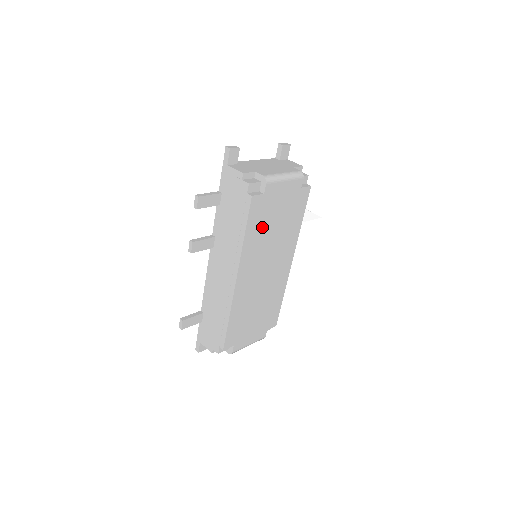
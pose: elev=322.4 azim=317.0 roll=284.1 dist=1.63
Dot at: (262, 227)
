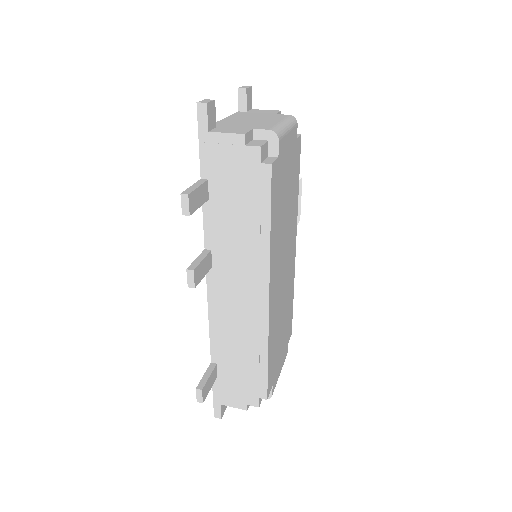
Dot at: (279, 209)
